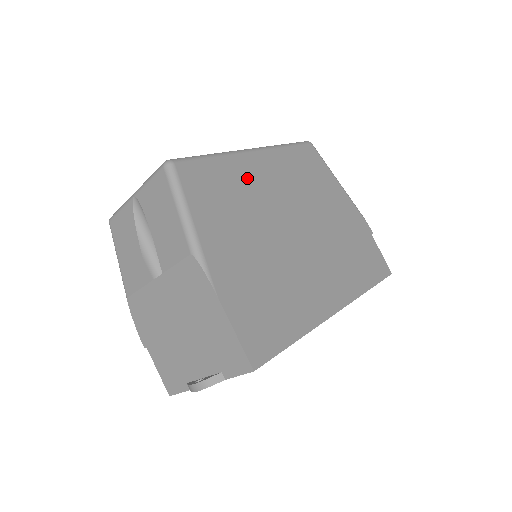
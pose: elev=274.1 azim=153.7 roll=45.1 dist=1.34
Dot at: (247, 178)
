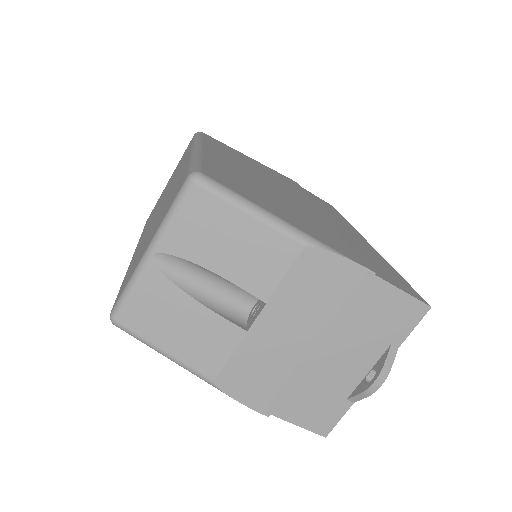
Dot at: (231, 169)
